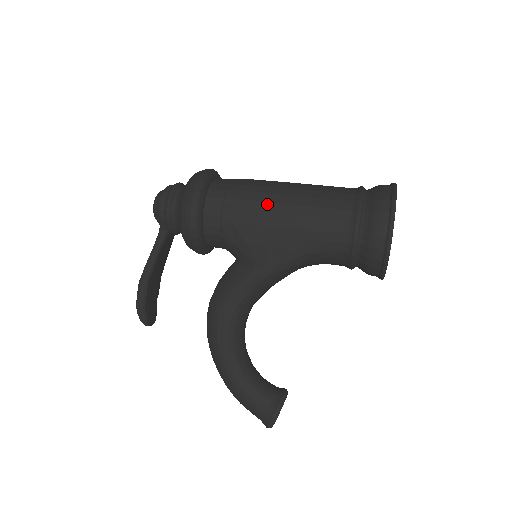
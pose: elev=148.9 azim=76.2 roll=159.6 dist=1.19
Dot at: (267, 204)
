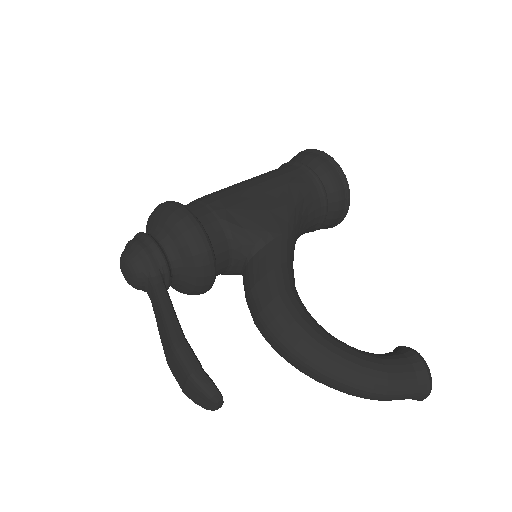
Dot at: (237, 187)
